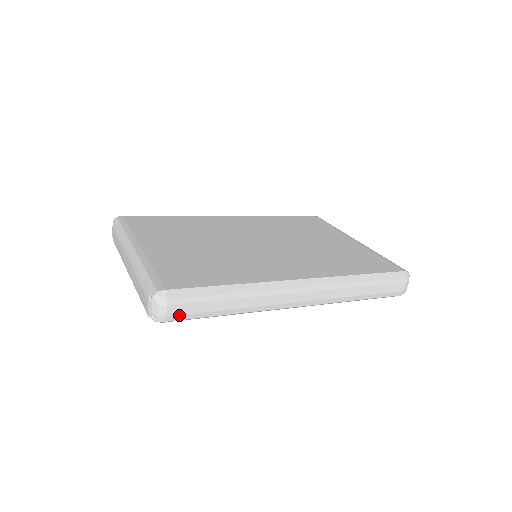
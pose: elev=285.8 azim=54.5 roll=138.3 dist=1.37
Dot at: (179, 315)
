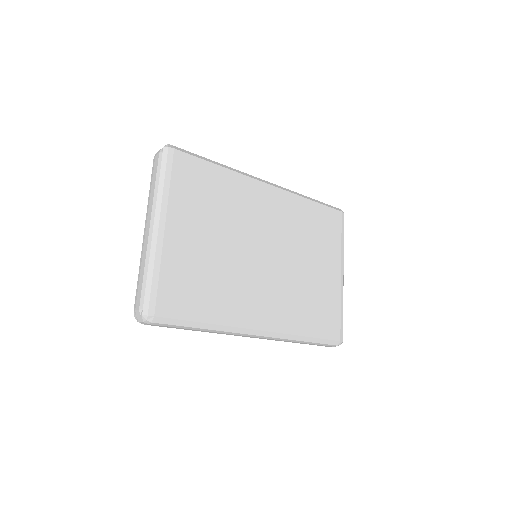
Dot at: occluded
